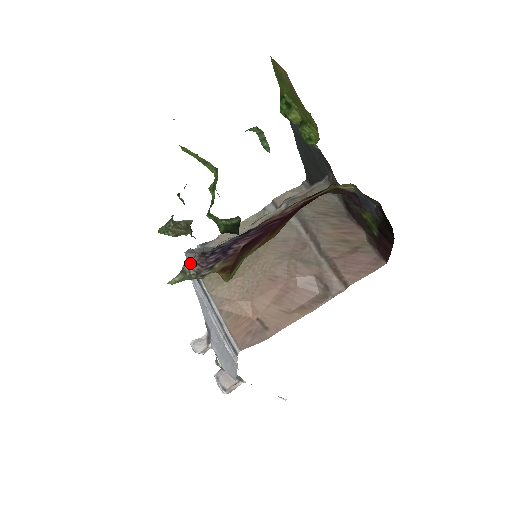
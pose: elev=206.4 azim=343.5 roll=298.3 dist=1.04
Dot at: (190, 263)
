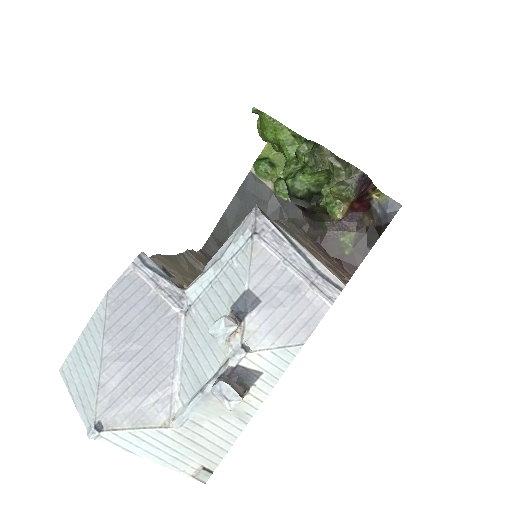
Dot at: (350, 180)
